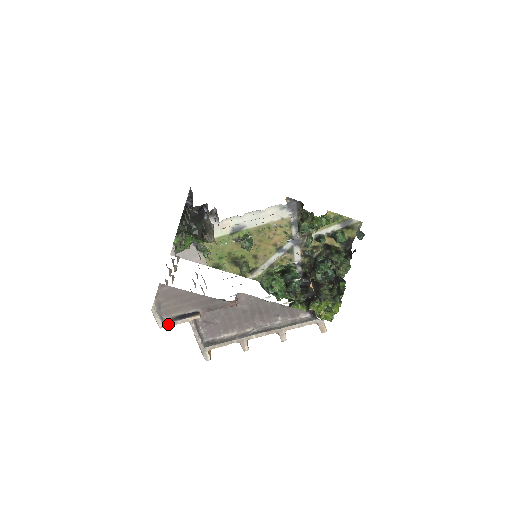
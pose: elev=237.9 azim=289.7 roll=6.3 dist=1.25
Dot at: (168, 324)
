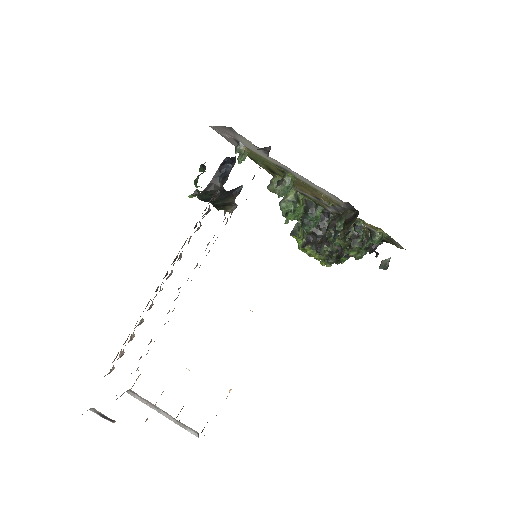
Dot at: (93, 411)
